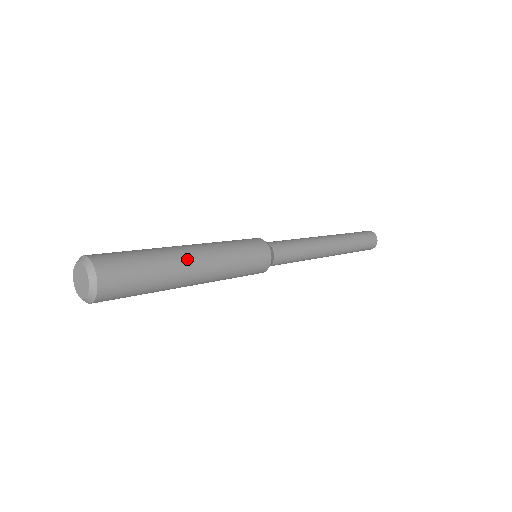
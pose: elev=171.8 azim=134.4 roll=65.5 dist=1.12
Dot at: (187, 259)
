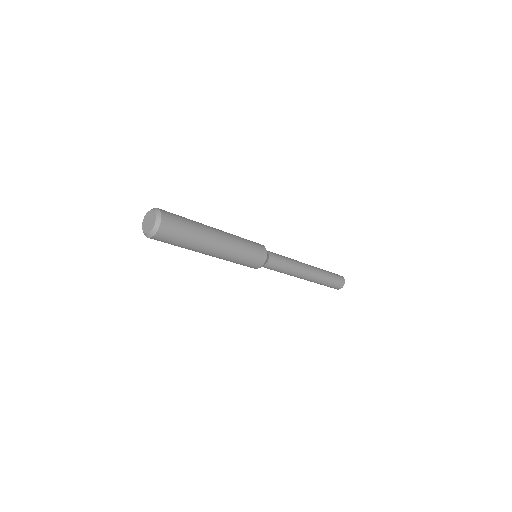
Dot at: (213, 230)
